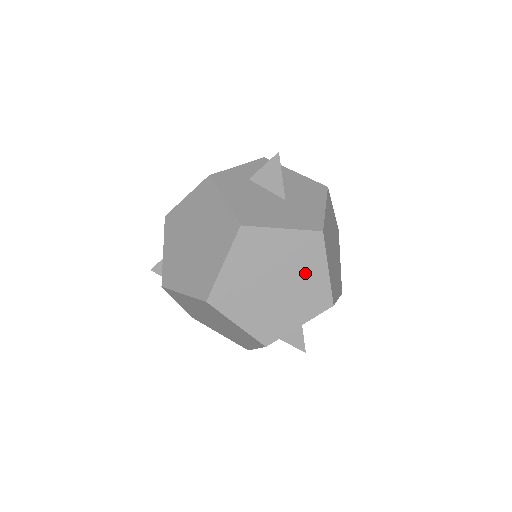
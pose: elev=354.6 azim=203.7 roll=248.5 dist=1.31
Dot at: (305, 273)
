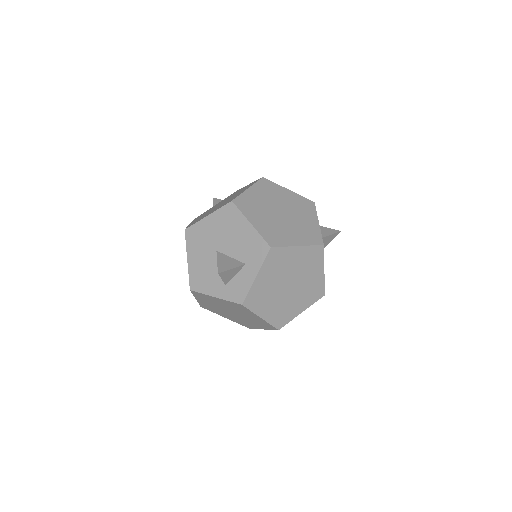
Dot at: occluded
